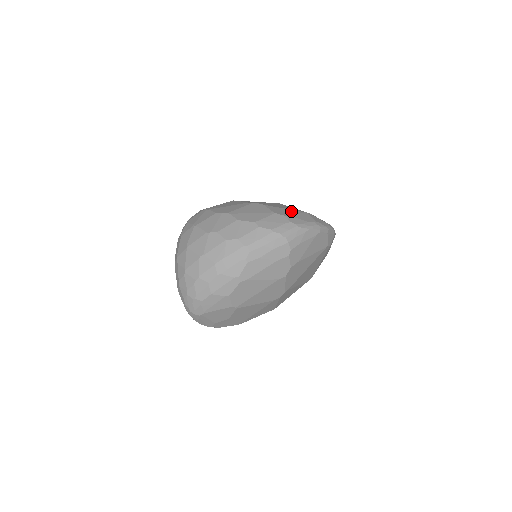
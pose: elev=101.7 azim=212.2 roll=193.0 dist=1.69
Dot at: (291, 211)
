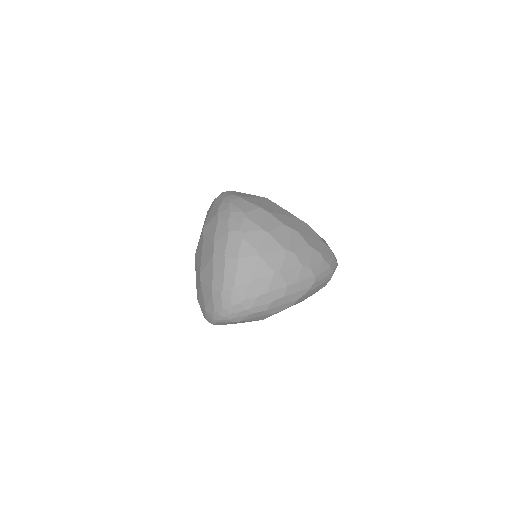
Dot at: (324, 241)
